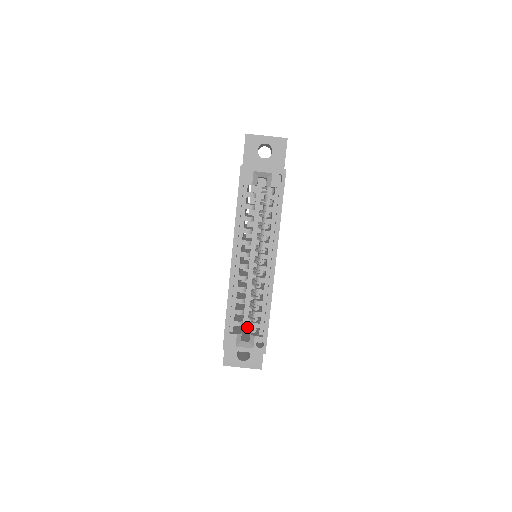
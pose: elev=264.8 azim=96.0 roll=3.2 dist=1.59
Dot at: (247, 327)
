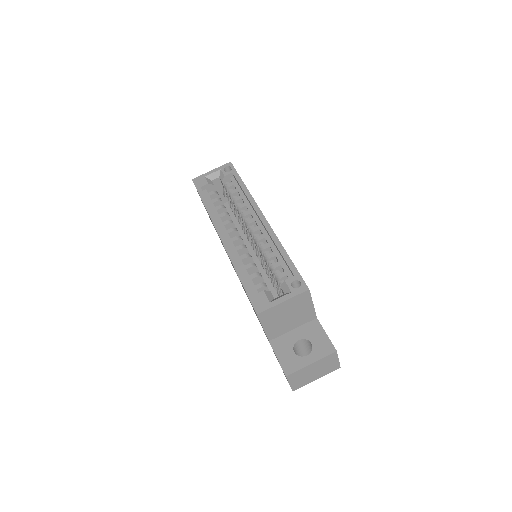
Dot at: (278, 295)
